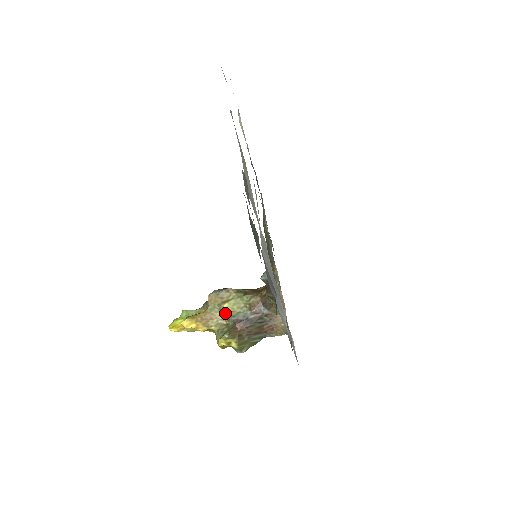
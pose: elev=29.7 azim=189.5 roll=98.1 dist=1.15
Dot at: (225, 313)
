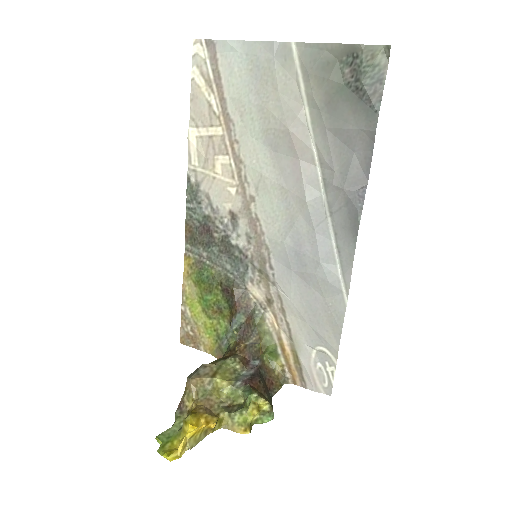
Dot at: (221, 390)
